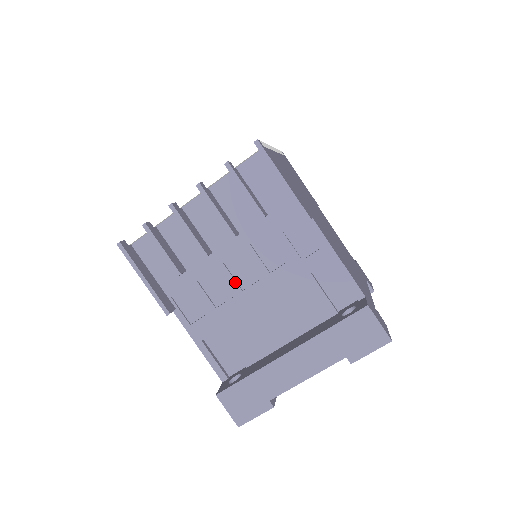
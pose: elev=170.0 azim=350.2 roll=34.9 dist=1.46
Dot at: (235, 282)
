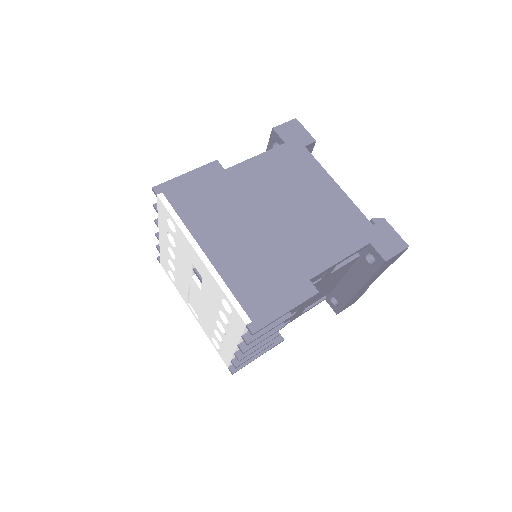
Dot at: (295, 308)
